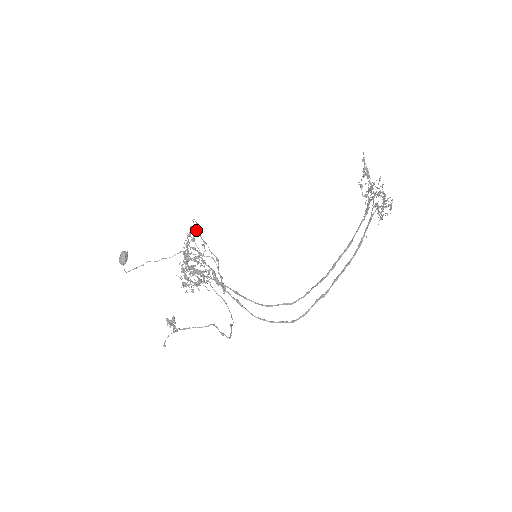
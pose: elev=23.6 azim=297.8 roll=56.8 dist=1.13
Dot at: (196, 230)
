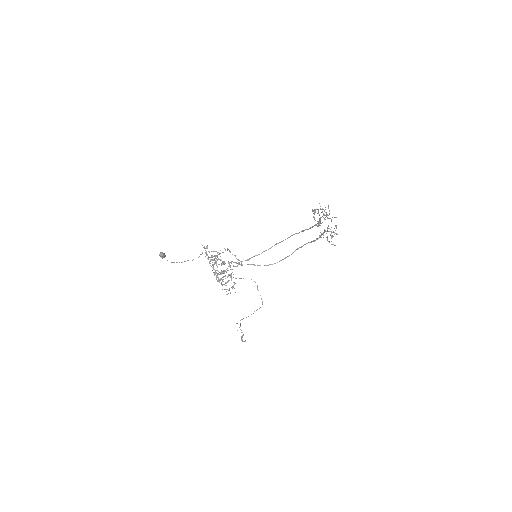
Dot at: occluded
